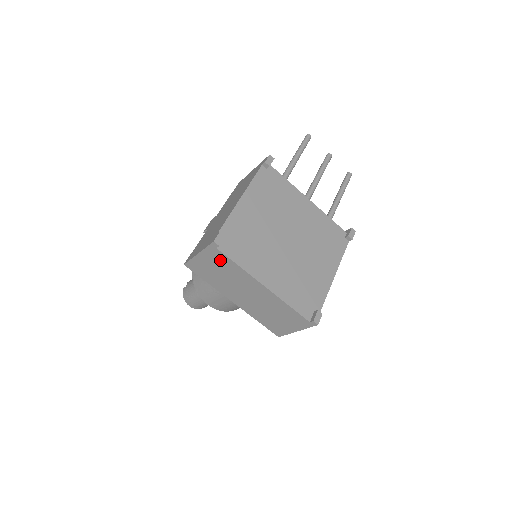
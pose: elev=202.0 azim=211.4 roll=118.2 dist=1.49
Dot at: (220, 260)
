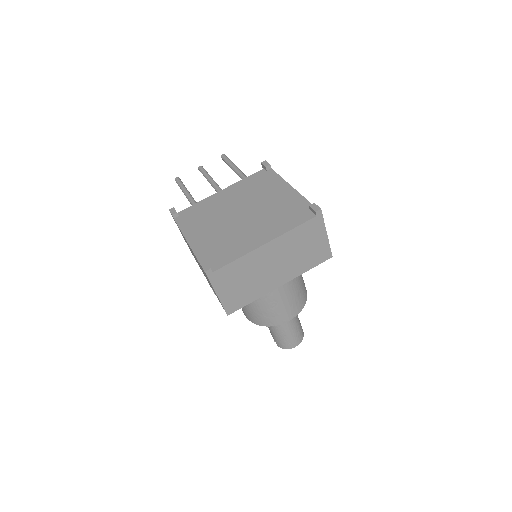
Dot at: (227, 275)
